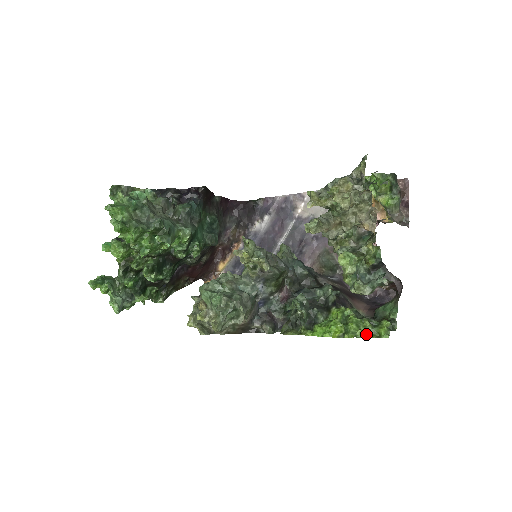
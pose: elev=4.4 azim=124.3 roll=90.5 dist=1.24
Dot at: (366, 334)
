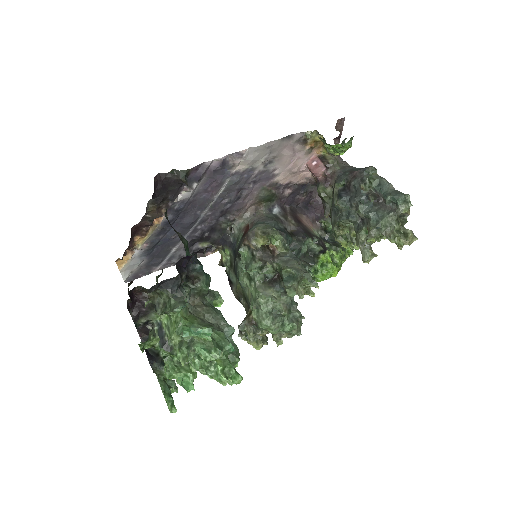
Dot at: (344, 259)
